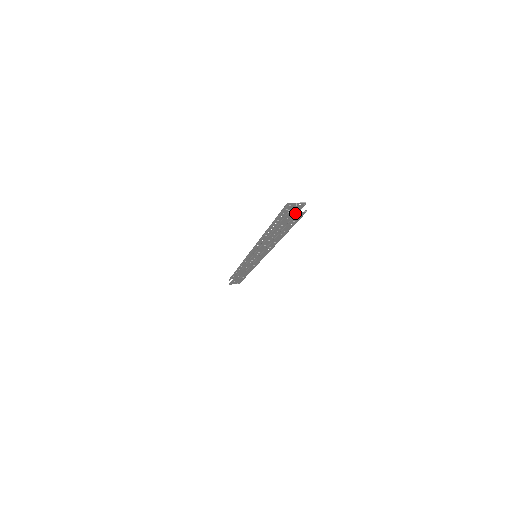
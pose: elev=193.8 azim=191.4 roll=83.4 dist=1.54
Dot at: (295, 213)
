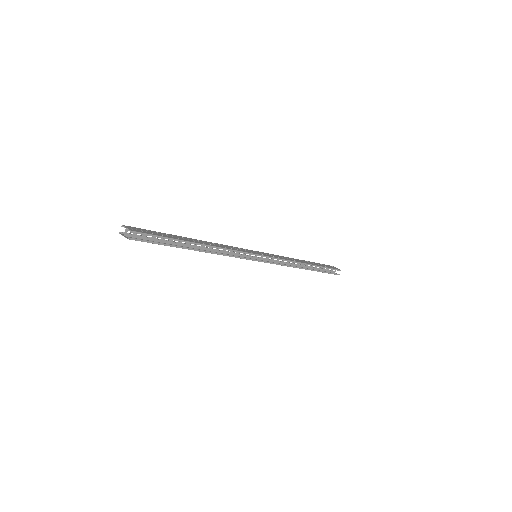
Dot at: (126, 236)
